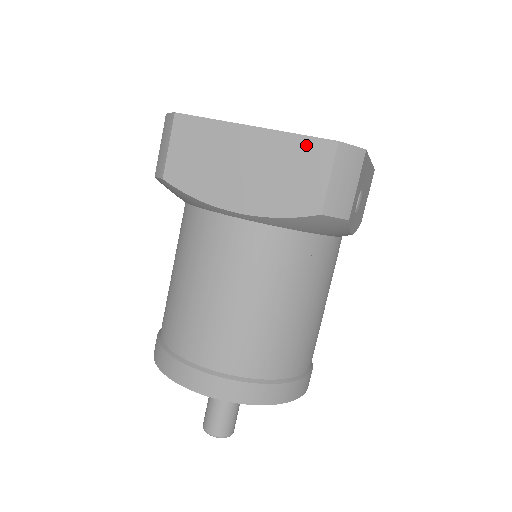
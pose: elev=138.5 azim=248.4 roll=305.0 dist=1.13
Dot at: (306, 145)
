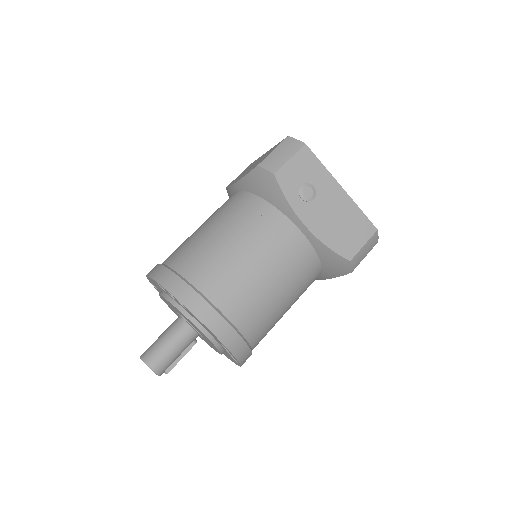
Dot at: occluded
